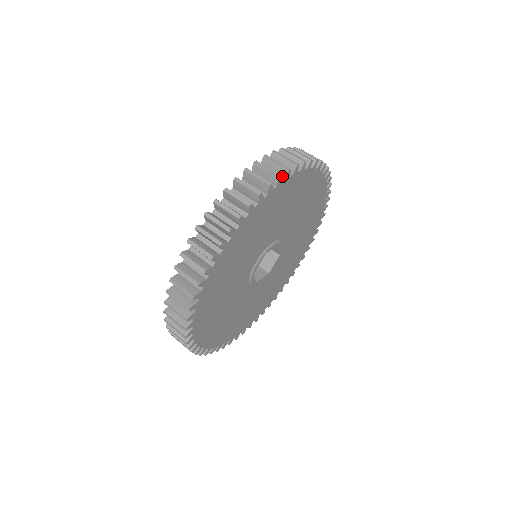
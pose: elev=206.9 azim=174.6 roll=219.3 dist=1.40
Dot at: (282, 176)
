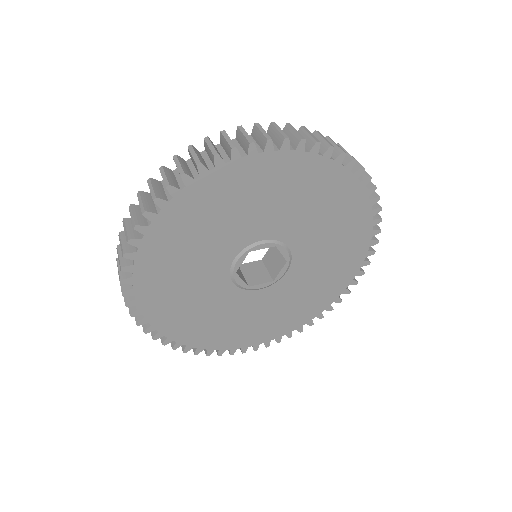
Dot at: (360, 178)
